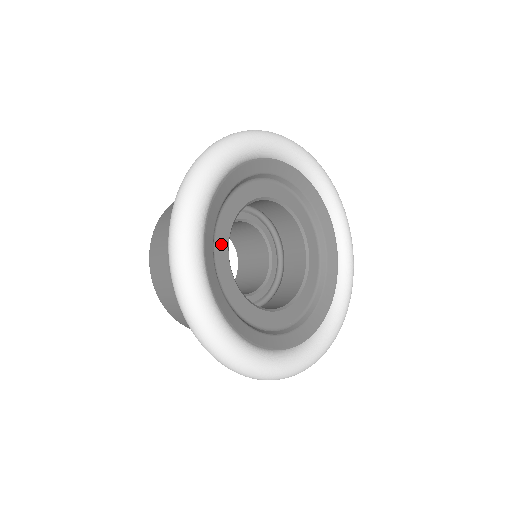
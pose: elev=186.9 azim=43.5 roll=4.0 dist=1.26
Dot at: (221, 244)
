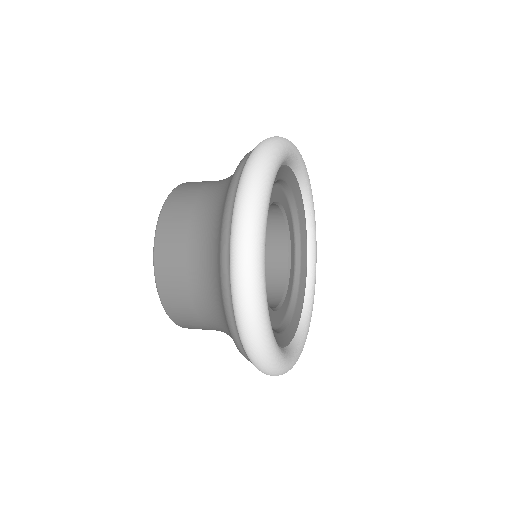
Dot at: occluded
